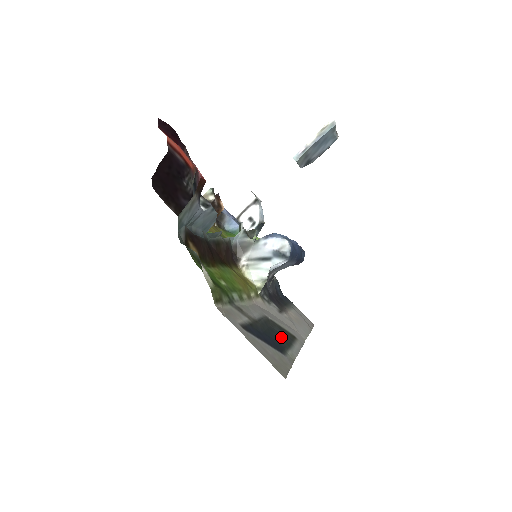
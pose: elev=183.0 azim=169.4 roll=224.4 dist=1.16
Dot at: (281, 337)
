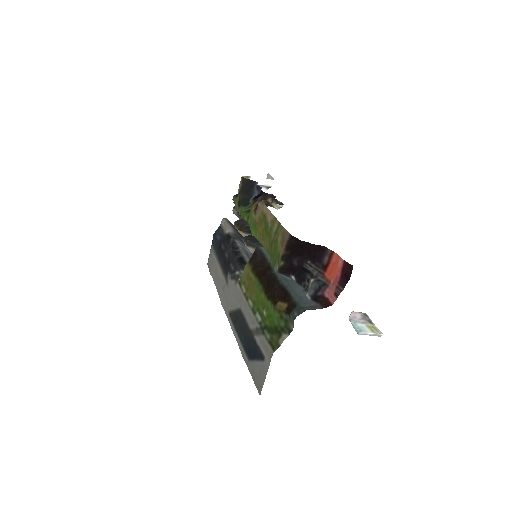
Dot at: (241, 332)
